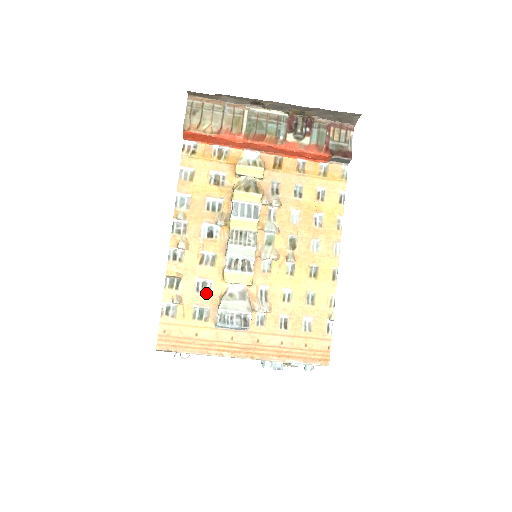
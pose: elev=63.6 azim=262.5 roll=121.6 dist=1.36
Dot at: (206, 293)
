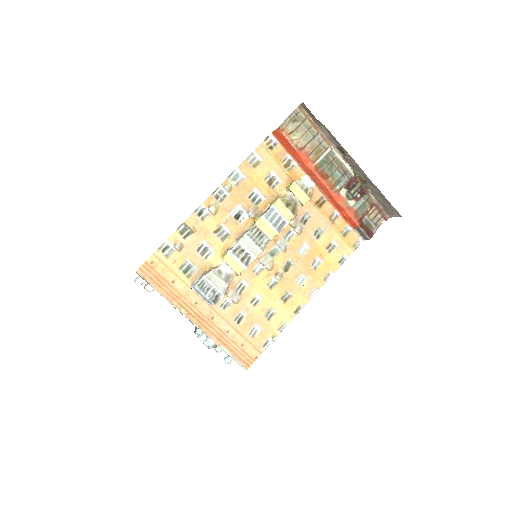
Dot at: (203, 257)
